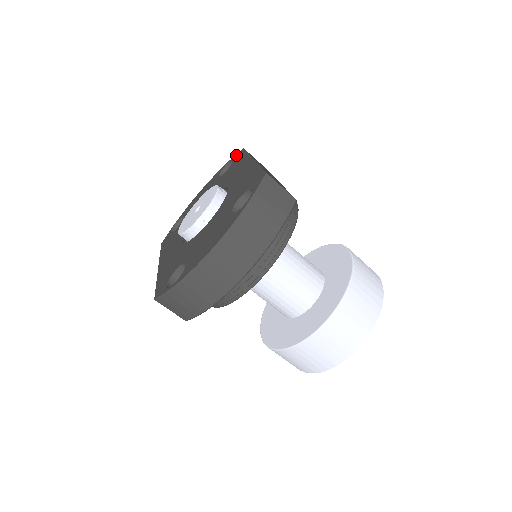
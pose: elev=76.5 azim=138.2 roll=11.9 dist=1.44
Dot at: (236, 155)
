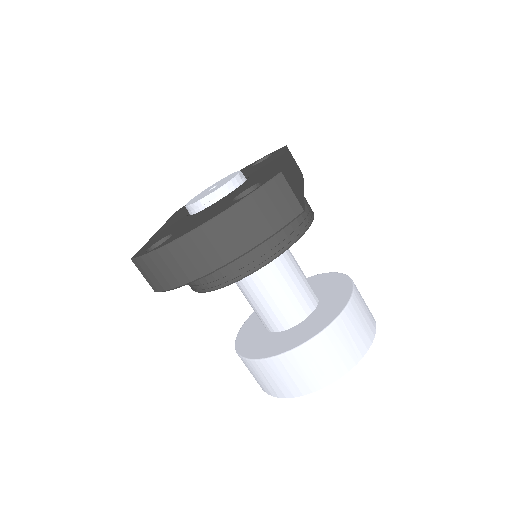
Dot at: (277, 150)
